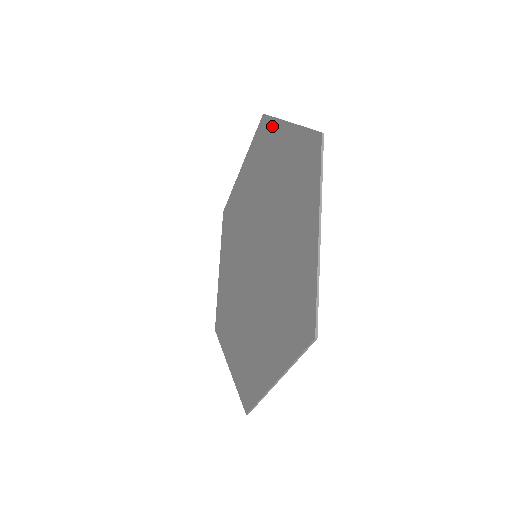
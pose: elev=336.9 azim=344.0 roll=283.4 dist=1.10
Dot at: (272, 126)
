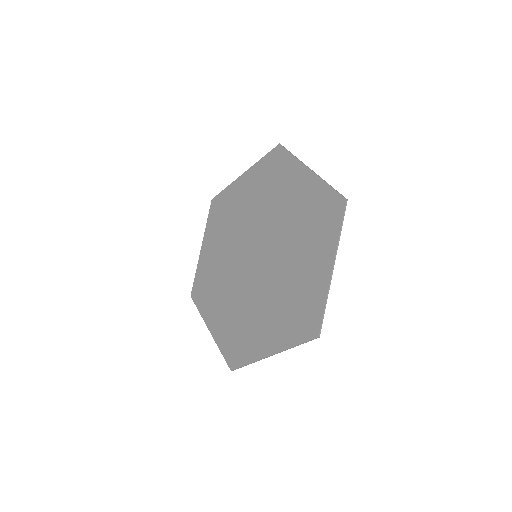
Dot at: (290, 161)
